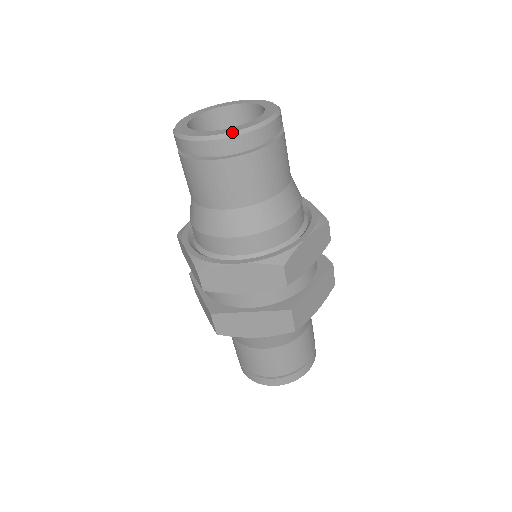
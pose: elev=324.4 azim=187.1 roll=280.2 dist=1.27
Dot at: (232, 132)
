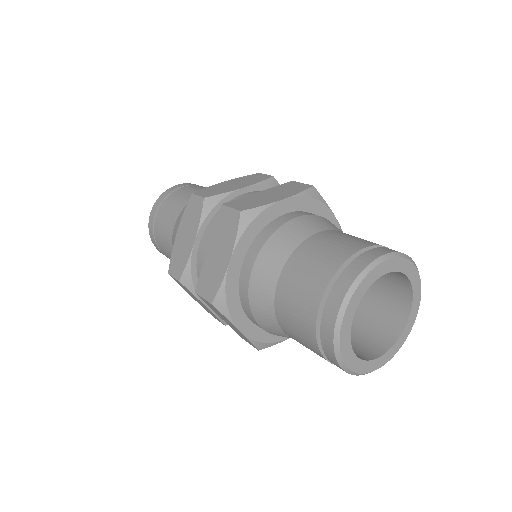
Dot at: (156, 203)
